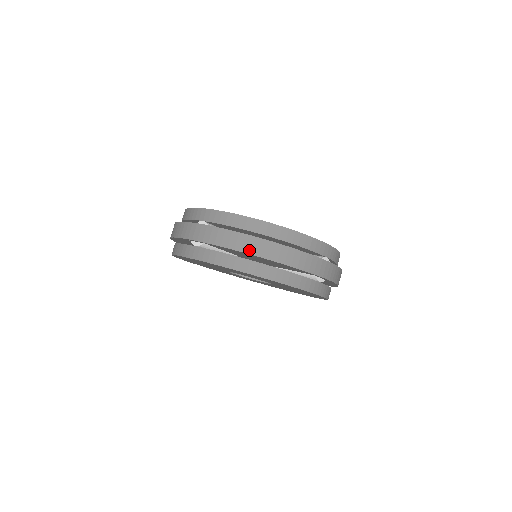
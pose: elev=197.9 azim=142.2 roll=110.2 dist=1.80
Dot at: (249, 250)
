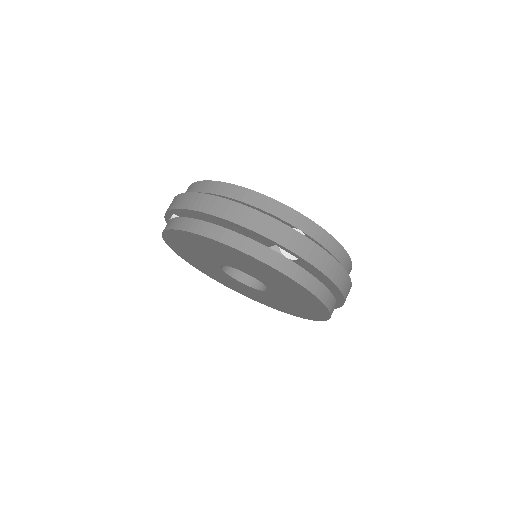
Dot at: (198, 207)
